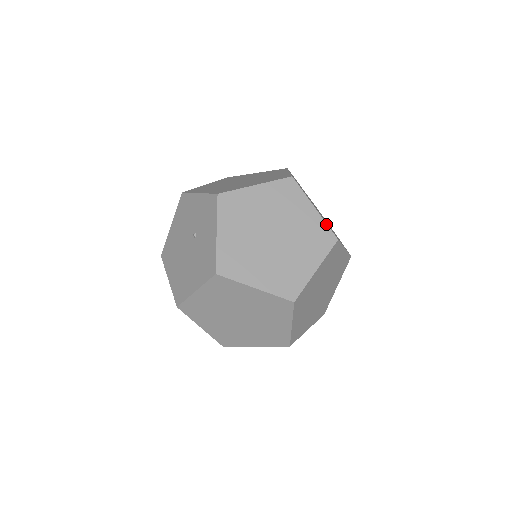
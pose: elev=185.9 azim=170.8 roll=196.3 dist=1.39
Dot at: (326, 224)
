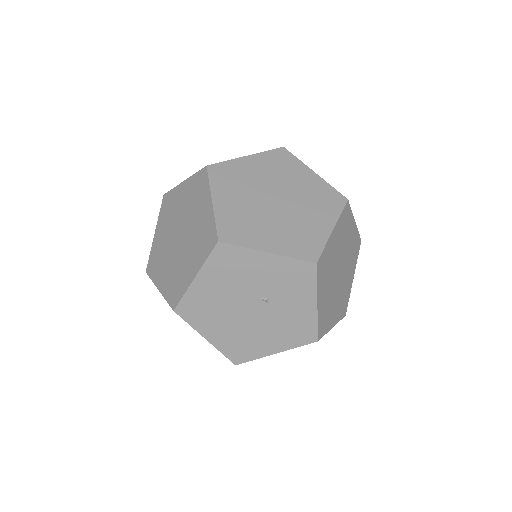
Dot at: (358, 232)
